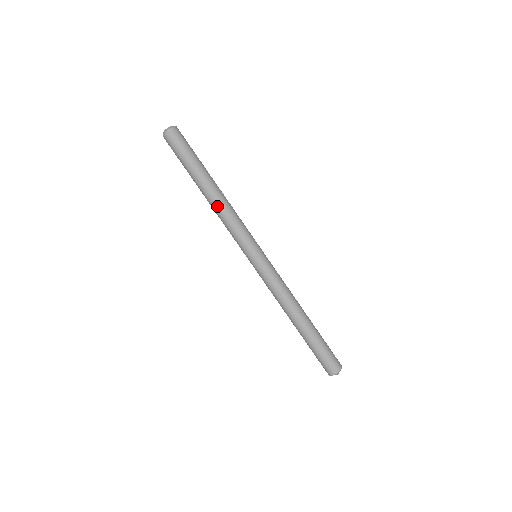
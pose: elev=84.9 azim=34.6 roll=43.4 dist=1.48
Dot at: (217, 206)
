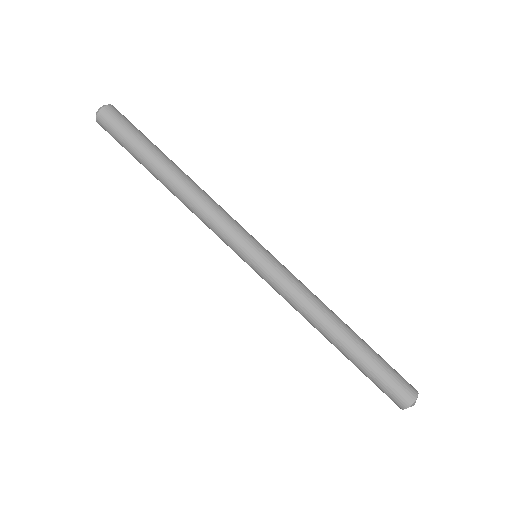
Dot at: (188, 195)
